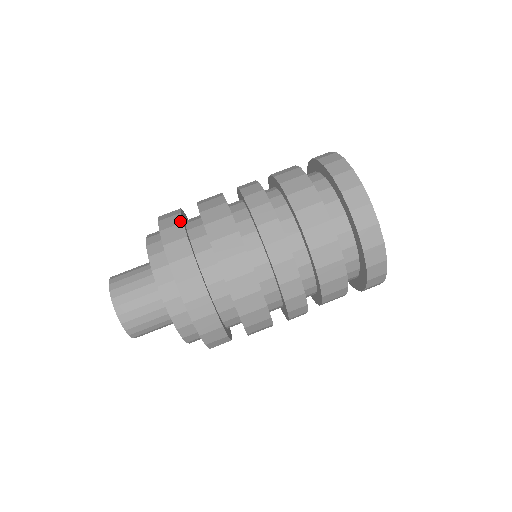
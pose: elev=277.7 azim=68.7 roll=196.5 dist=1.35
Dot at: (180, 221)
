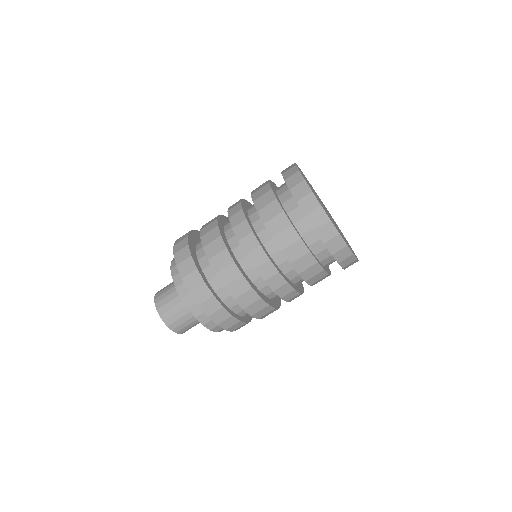
Dot at: (202, 281)
